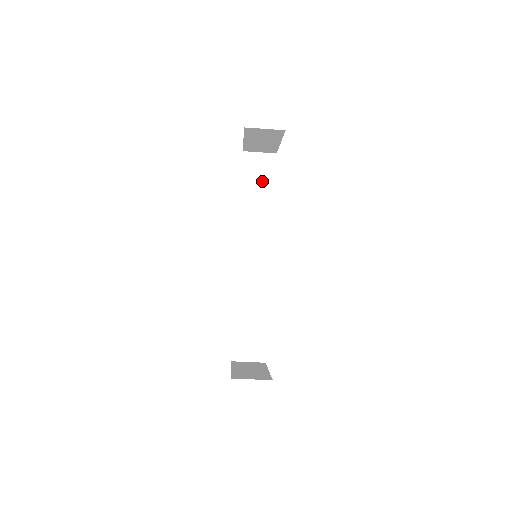
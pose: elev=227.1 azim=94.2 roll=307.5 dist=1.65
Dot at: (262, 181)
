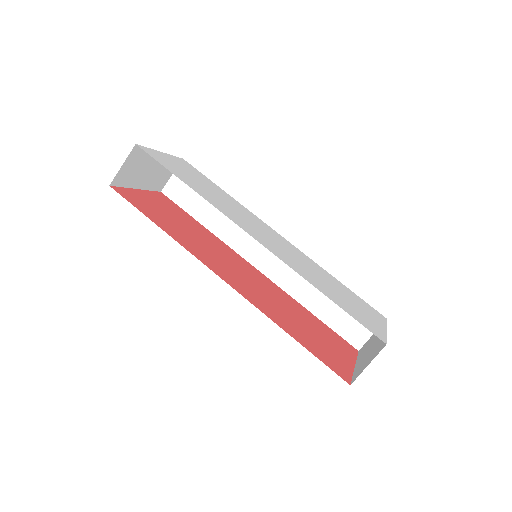
Dot at: occluded
